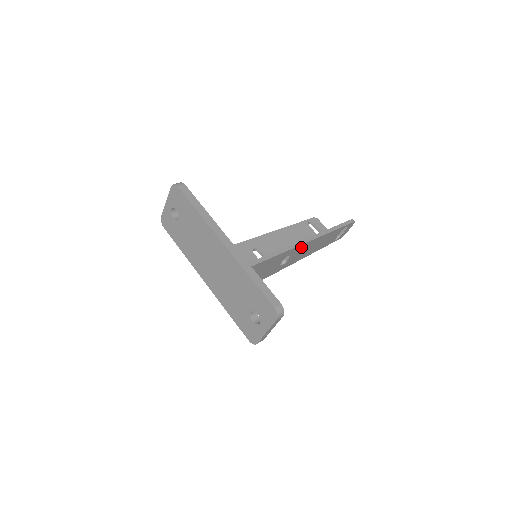
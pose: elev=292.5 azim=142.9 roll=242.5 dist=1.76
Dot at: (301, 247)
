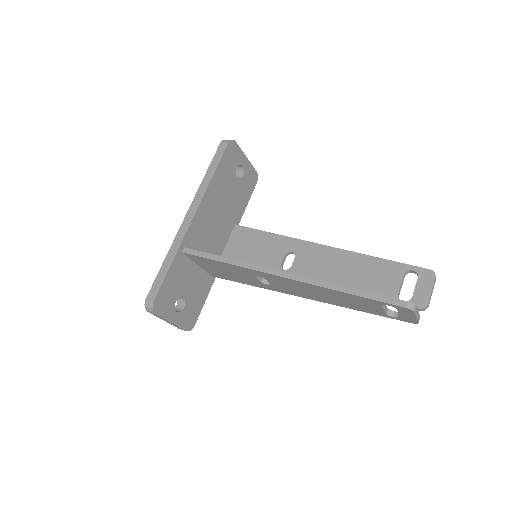
Dot at: (276, 277)
